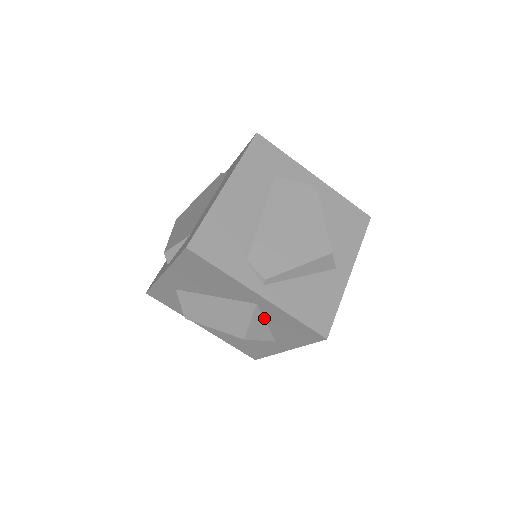
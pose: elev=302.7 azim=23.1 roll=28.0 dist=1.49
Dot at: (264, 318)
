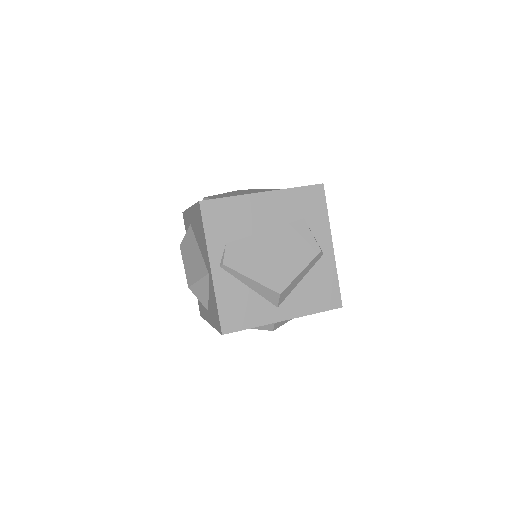
Dot at: (209, 288)
